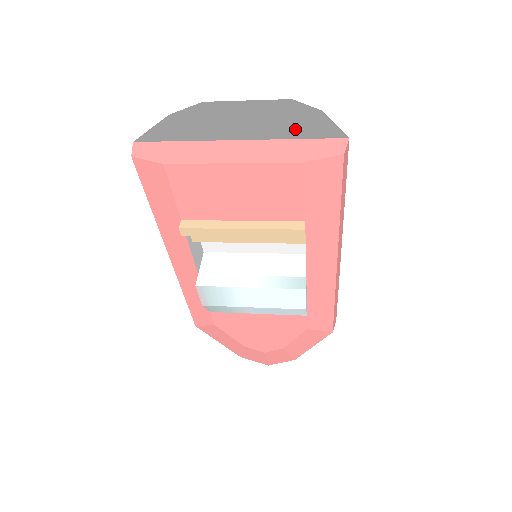
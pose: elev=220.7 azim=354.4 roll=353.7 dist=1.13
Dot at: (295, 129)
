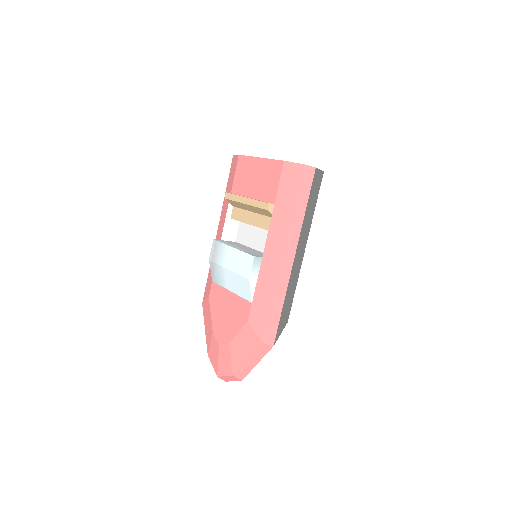
Dot at: occluded
